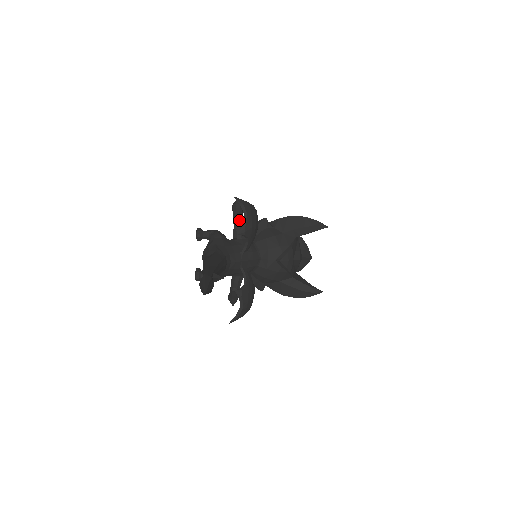
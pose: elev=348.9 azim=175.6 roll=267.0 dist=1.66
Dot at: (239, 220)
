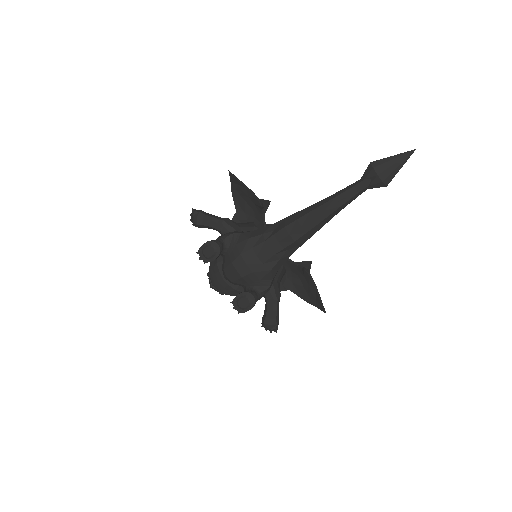
Dot at: (225, 218)
